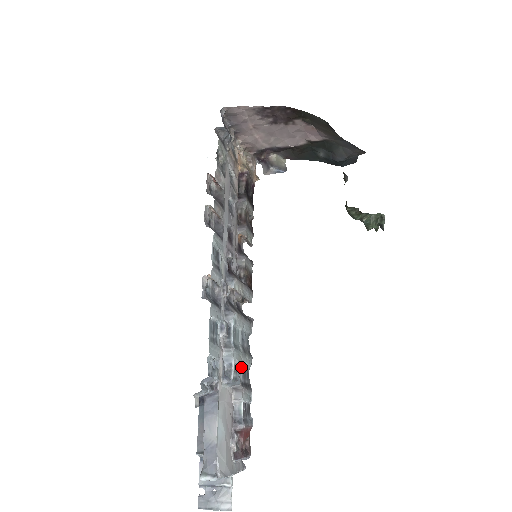
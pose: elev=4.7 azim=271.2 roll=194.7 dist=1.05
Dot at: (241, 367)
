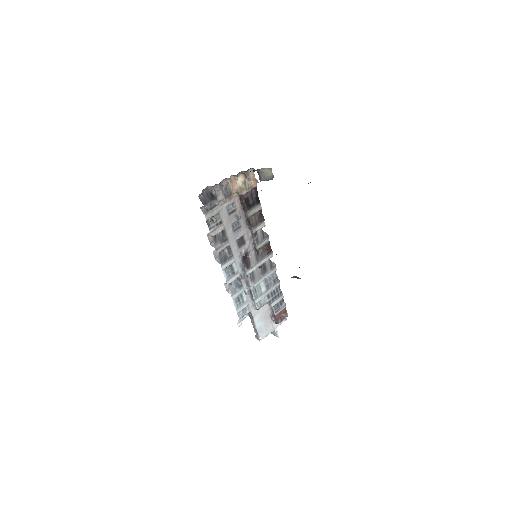
Dot at: (266, 297)
